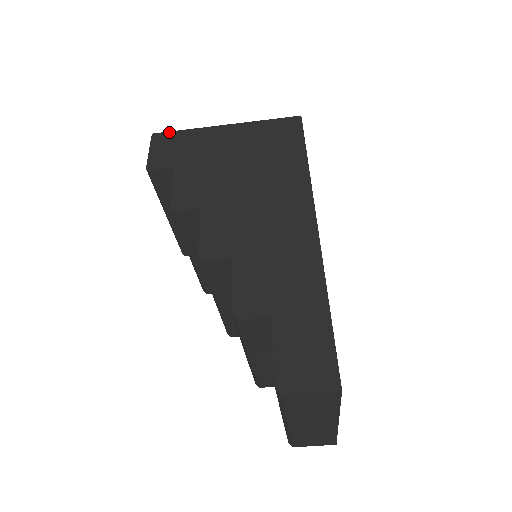
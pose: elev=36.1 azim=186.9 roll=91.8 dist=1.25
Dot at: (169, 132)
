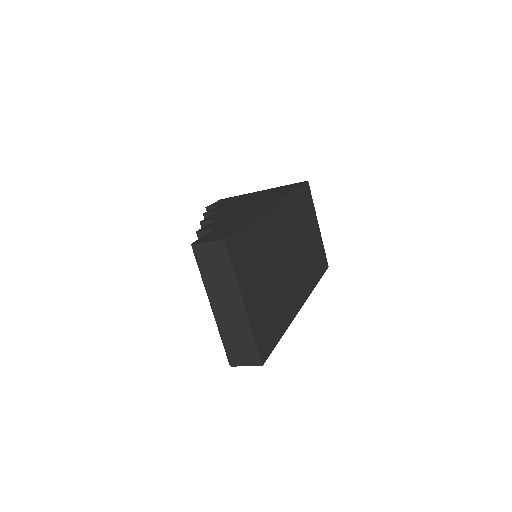
Dot at: (230, 197)
